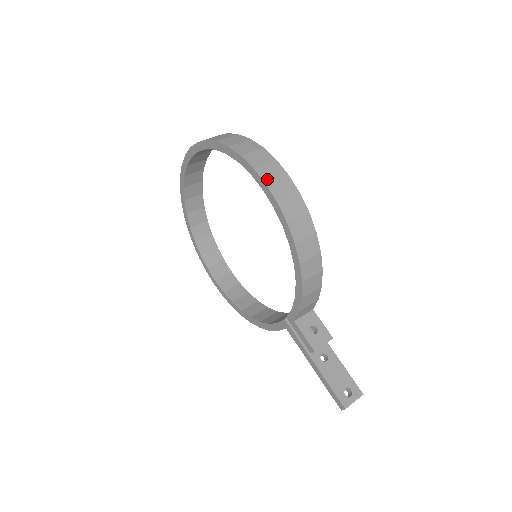
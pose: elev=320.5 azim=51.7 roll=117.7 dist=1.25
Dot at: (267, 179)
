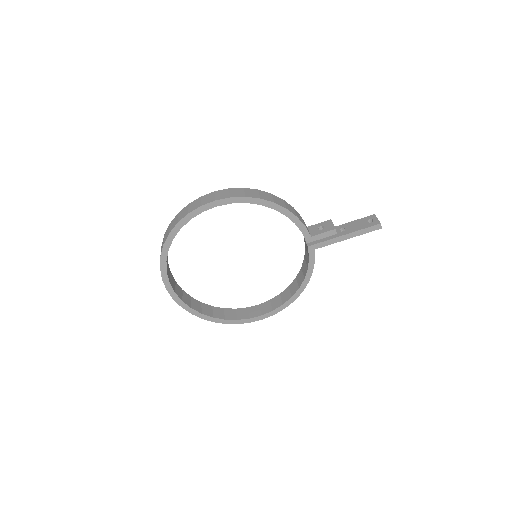
Dot at: (212, 200)
